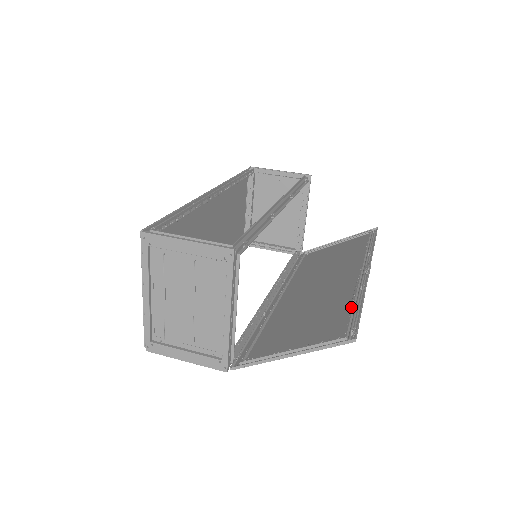
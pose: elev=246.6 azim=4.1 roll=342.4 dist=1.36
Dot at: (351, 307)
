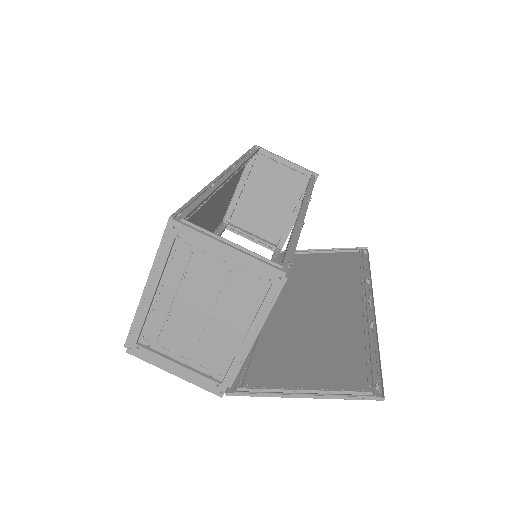
Dot at: (367, 350)
